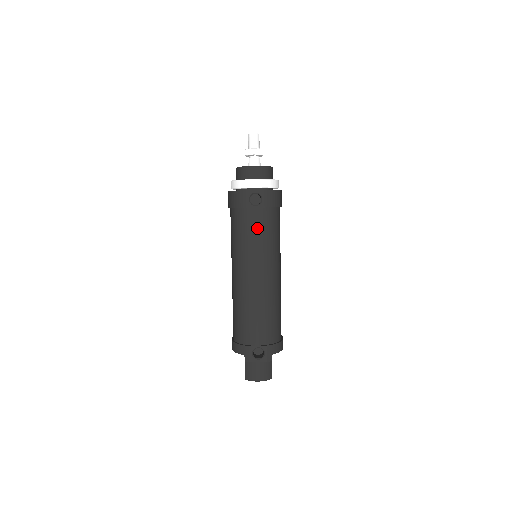
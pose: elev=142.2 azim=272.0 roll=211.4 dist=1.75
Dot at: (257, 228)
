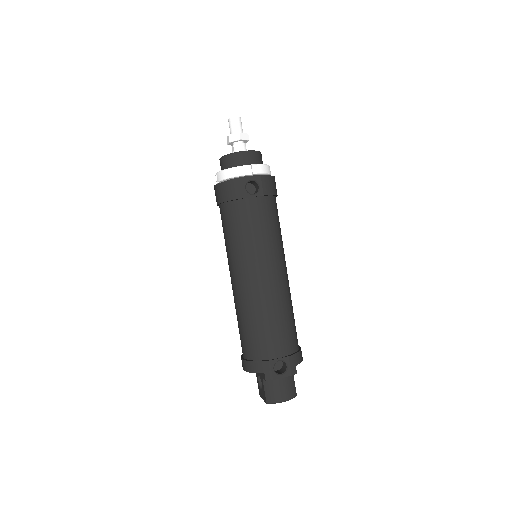
Dot at: (258, 220)
